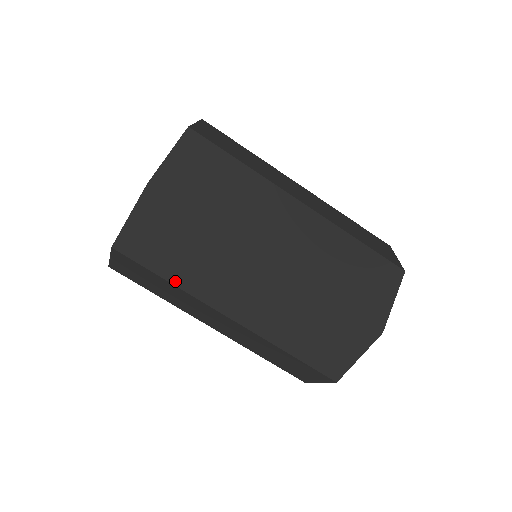
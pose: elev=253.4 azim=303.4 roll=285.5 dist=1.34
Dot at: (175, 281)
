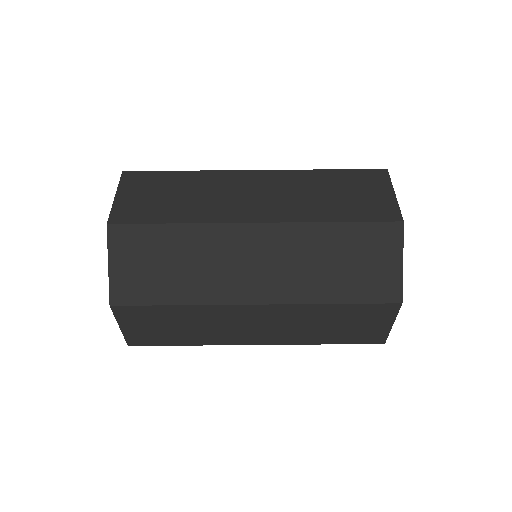
Dot at: (183, 220)
